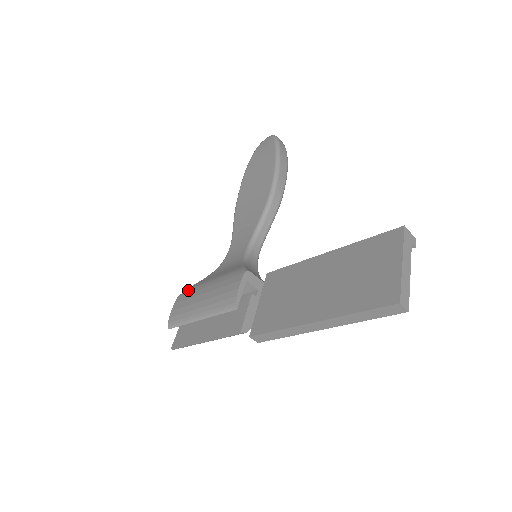
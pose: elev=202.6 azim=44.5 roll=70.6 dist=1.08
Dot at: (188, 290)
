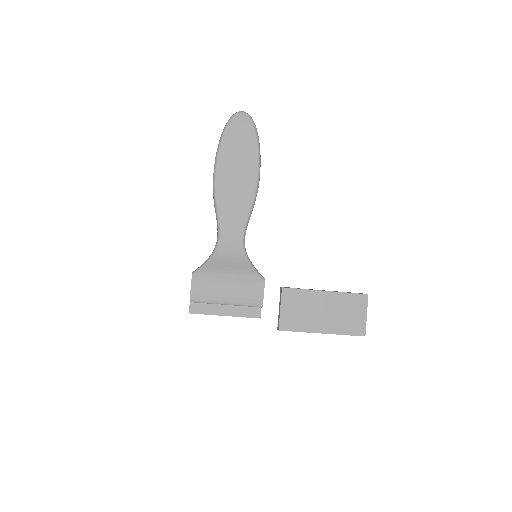
Dot at: (203, 273)
